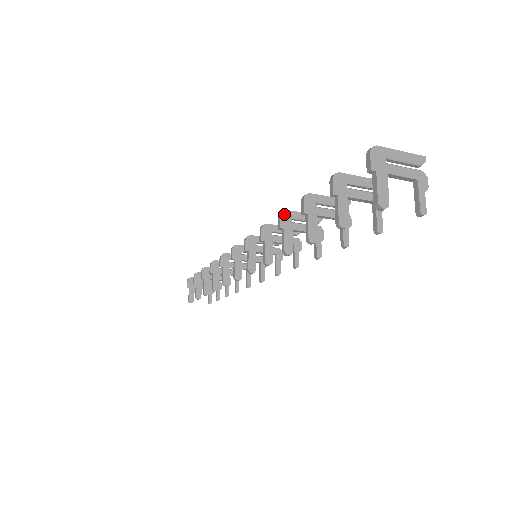
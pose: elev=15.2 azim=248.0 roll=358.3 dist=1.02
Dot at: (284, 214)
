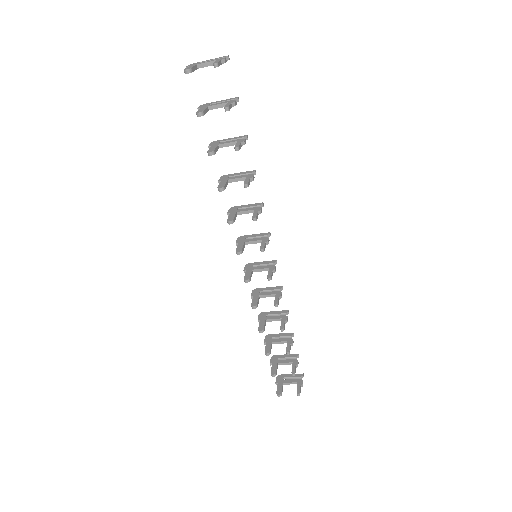
Dot at: (223, 176)
